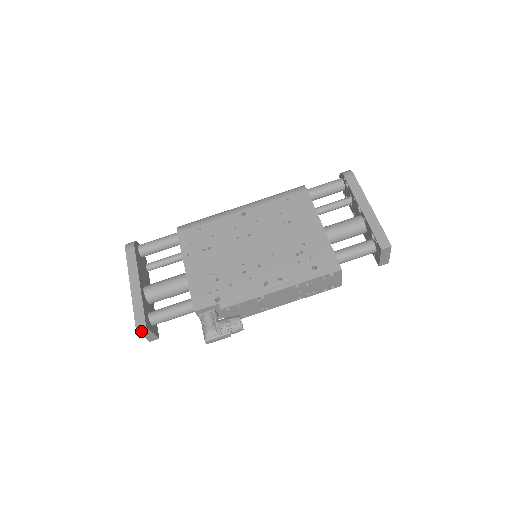
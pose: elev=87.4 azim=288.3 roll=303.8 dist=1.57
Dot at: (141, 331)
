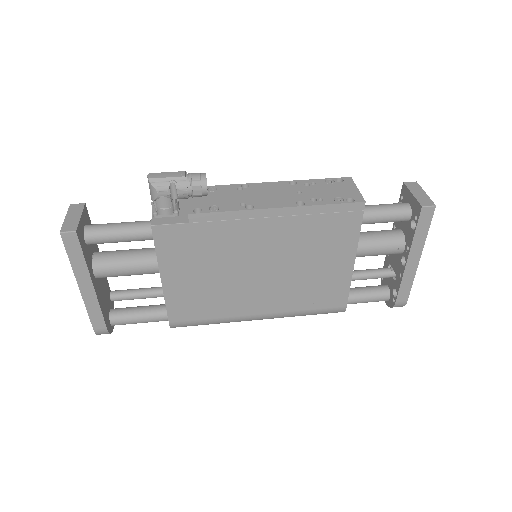
Dot at: (73, 209)
